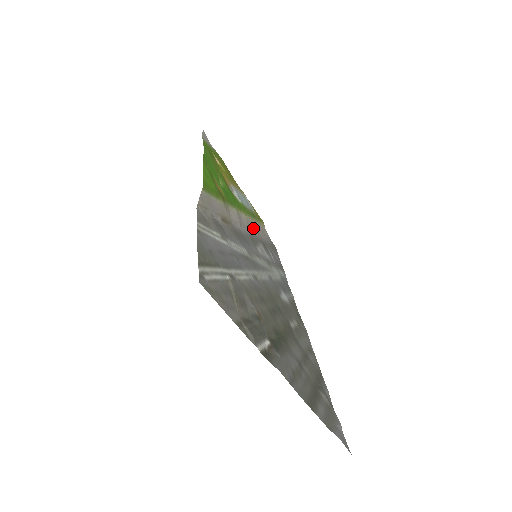
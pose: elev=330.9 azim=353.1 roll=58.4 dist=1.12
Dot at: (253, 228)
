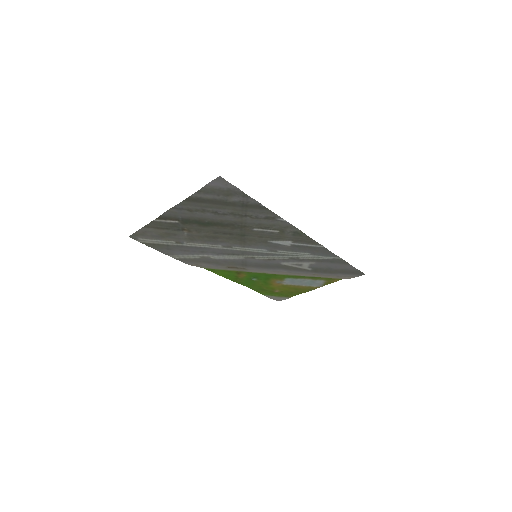
Dot at: (304, 275)
